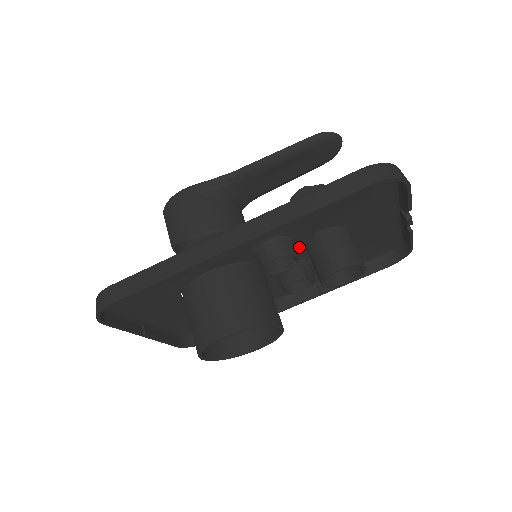
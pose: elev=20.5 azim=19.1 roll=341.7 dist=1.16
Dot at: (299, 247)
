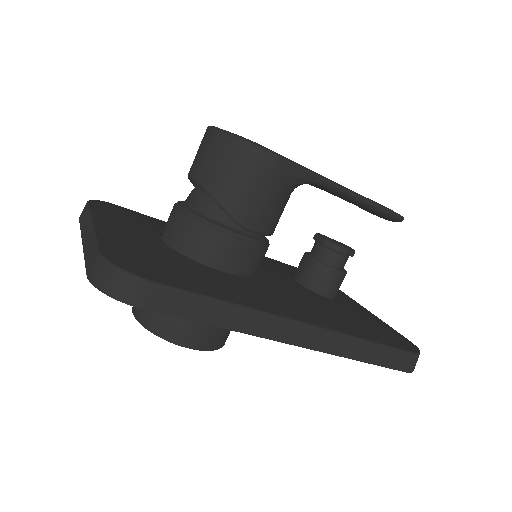
Dot at: occluded
